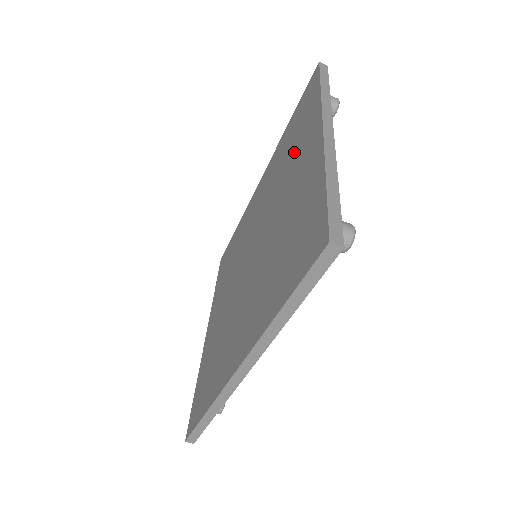
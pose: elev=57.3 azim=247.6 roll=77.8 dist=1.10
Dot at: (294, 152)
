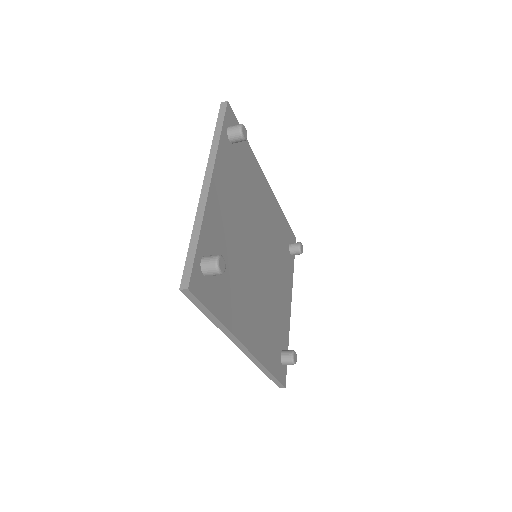
Dot at: occluded
